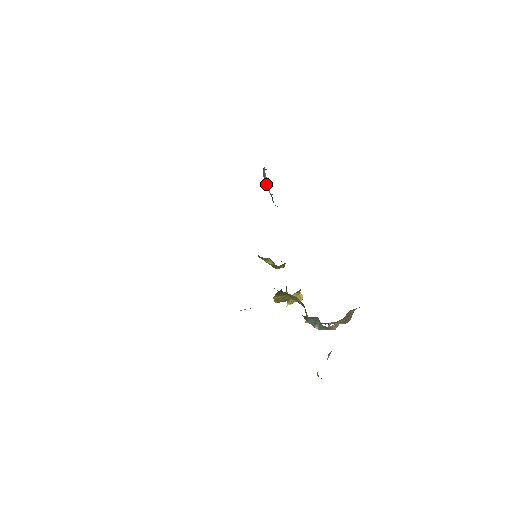
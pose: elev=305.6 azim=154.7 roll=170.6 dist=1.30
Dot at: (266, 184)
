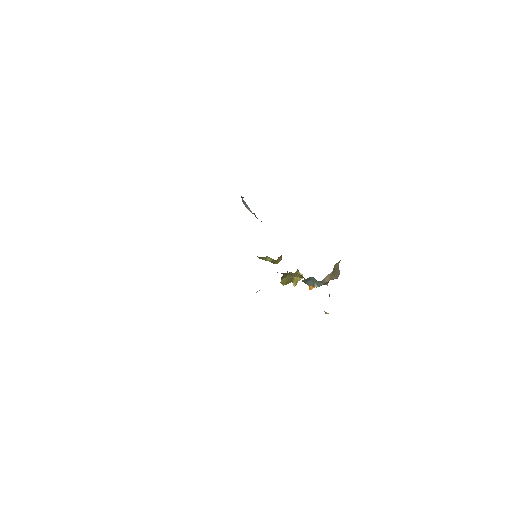
Dot at: (247, 208)
